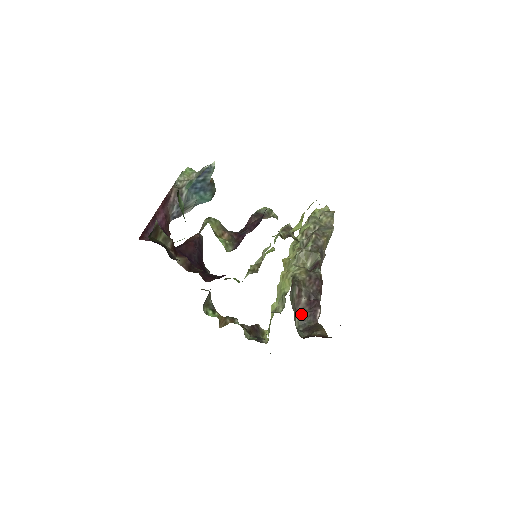
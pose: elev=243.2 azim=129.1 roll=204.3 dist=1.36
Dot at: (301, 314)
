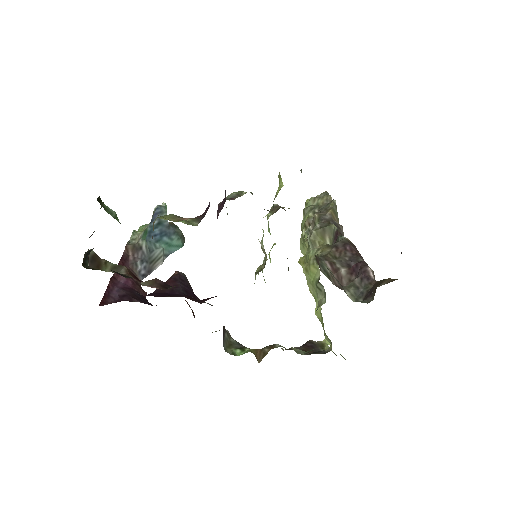
Dot at: (349, 284)
